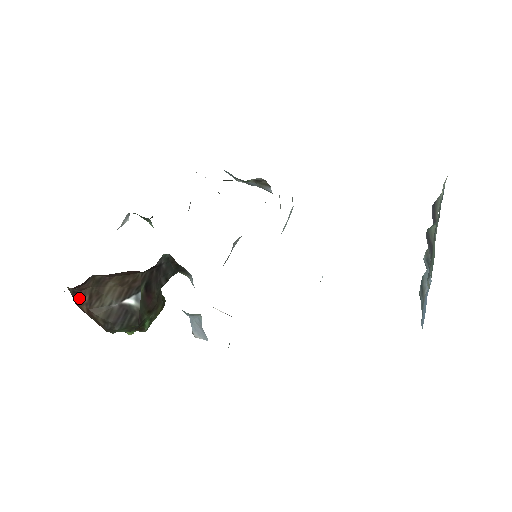
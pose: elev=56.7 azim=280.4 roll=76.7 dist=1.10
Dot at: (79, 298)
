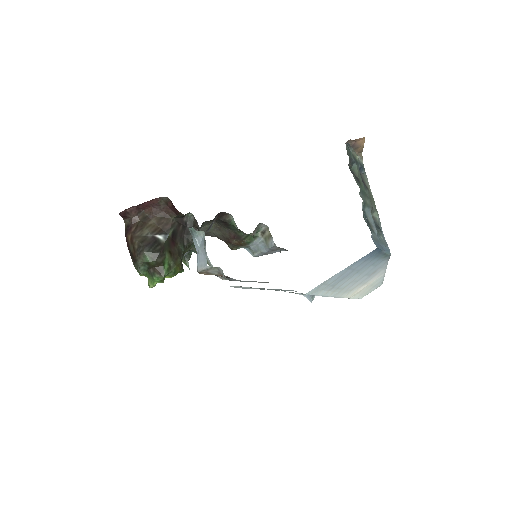
Dot at: (129, 230)
